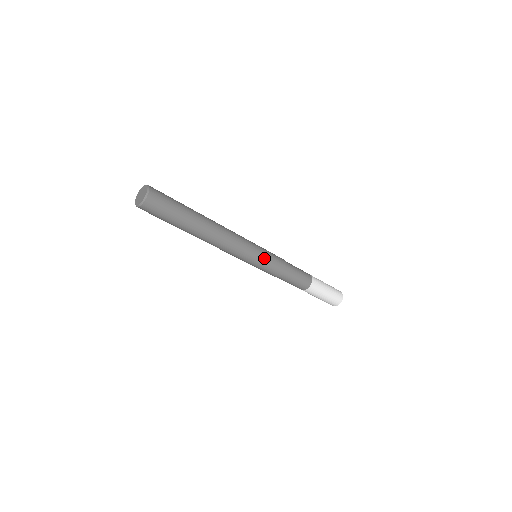
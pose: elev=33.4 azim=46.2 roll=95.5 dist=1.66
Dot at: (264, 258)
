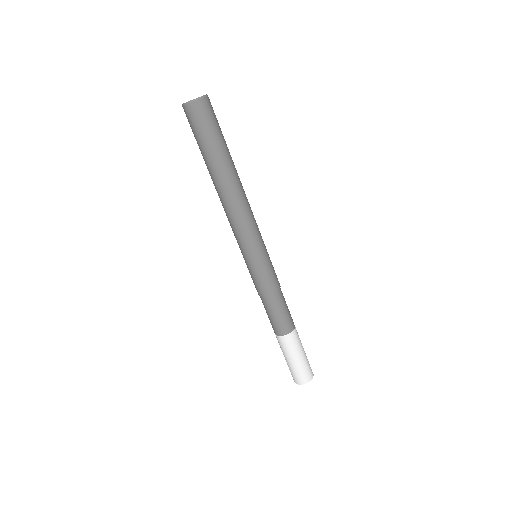
Dot at: (261, 262)
